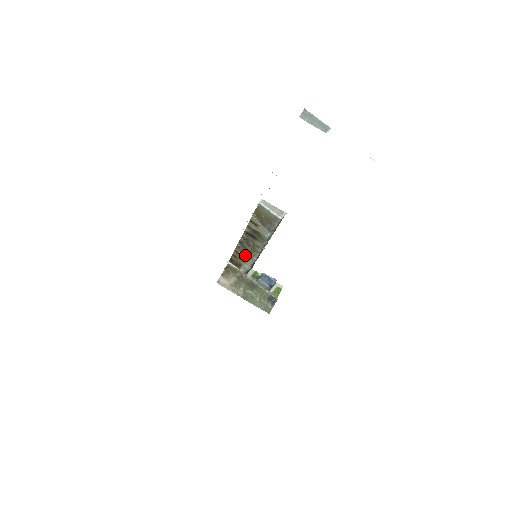
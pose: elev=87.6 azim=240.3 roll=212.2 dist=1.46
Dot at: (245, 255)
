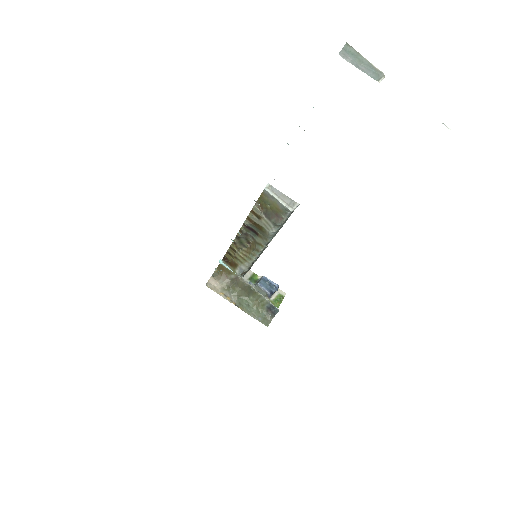
Dot at: (242, 253)
